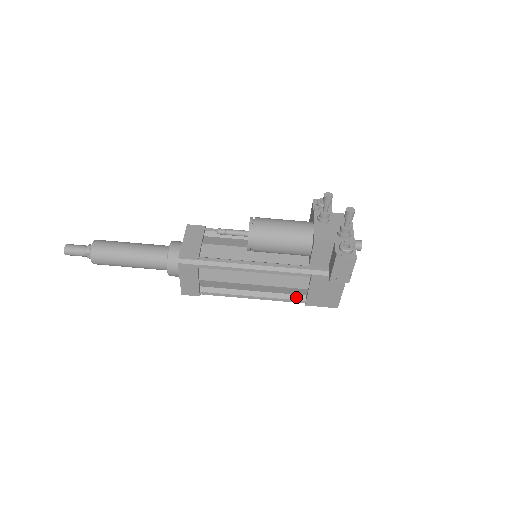
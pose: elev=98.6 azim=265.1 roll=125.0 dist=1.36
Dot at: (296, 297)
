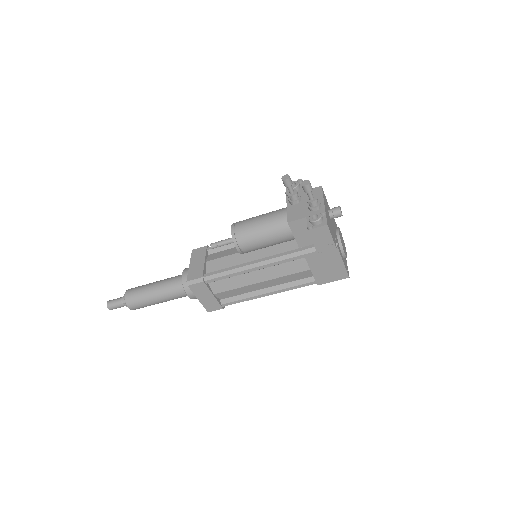
Dot at: (306, 281)
